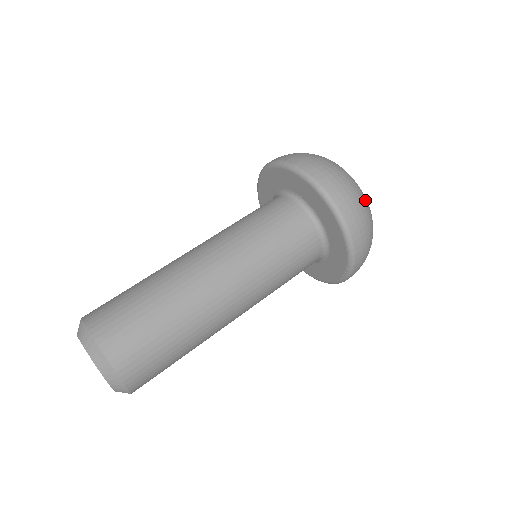
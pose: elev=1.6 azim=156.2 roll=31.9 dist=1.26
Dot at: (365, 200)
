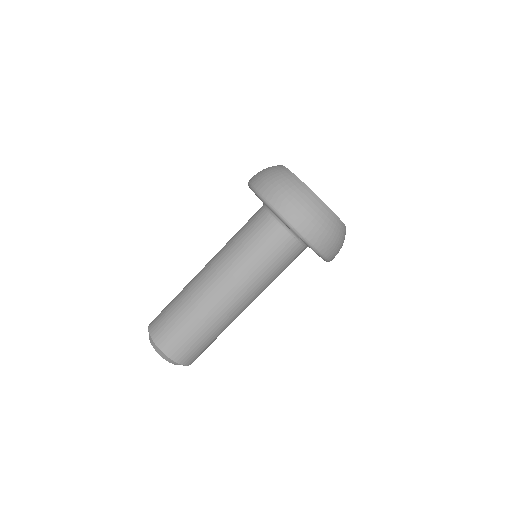
Dot at: (302, 187)
